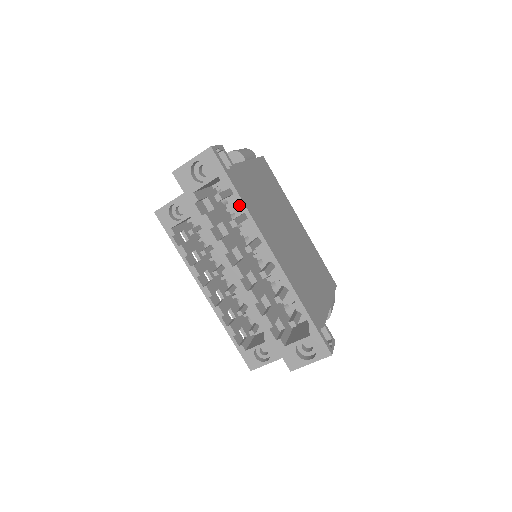
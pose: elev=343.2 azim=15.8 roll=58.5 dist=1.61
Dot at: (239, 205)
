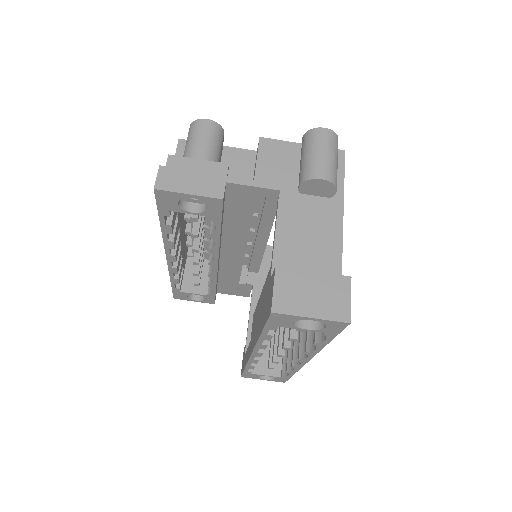
Dot at: (318, 345)
